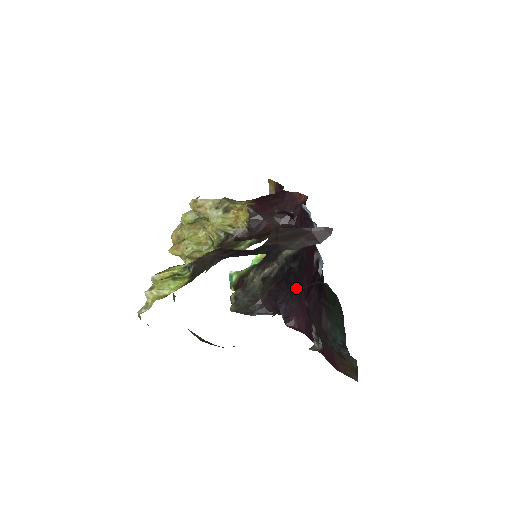
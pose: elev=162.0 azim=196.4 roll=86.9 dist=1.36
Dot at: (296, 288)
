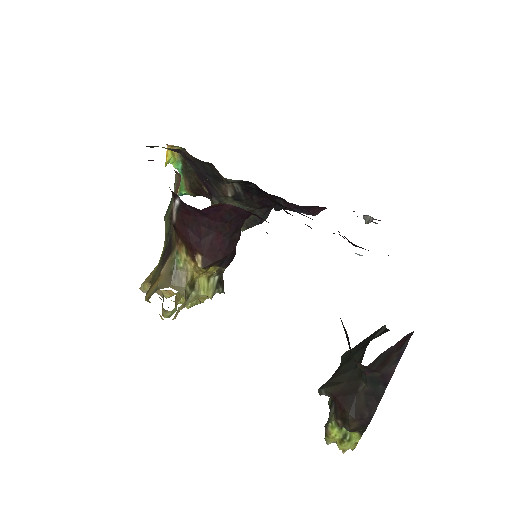
Dot at: occluded
